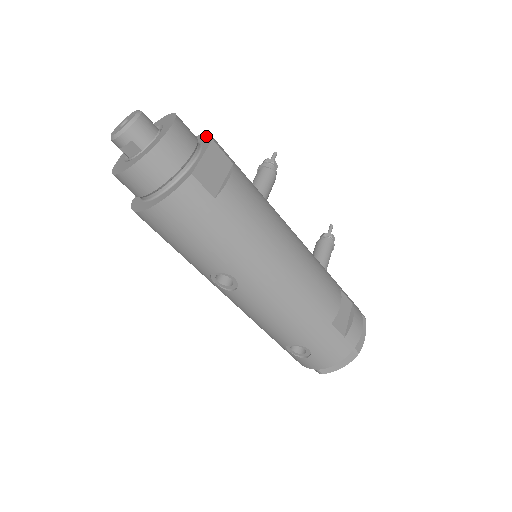
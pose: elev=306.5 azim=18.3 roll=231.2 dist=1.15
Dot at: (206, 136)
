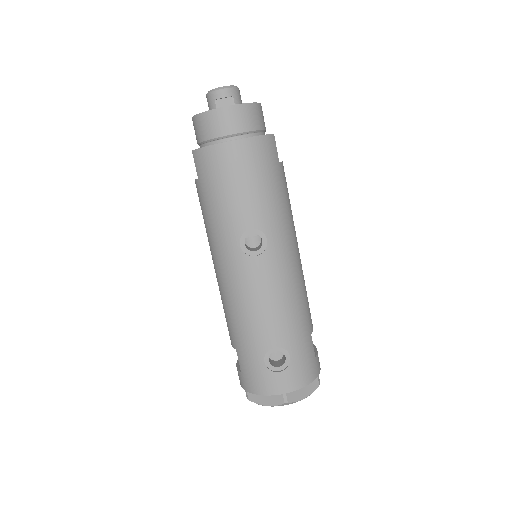
Dot at: occluded
